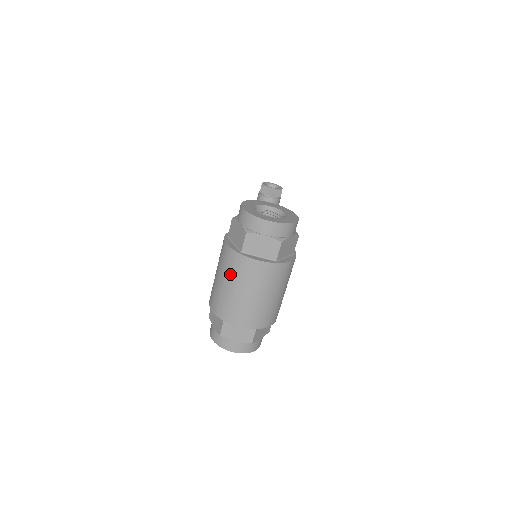
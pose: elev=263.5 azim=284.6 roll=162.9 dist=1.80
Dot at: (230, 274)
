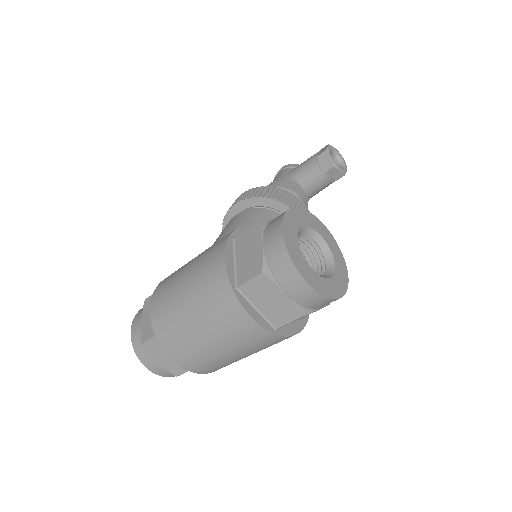
Dot at: (202, 299)
